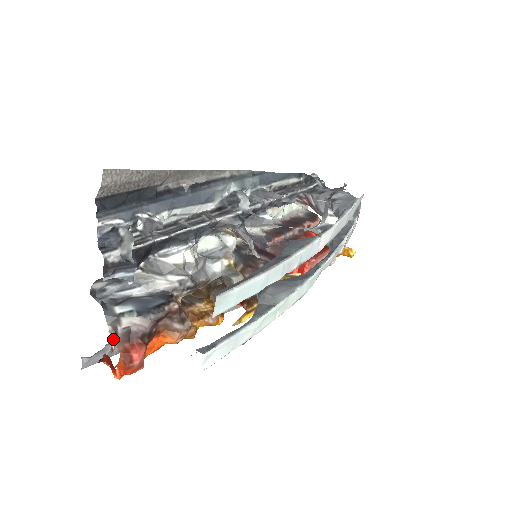
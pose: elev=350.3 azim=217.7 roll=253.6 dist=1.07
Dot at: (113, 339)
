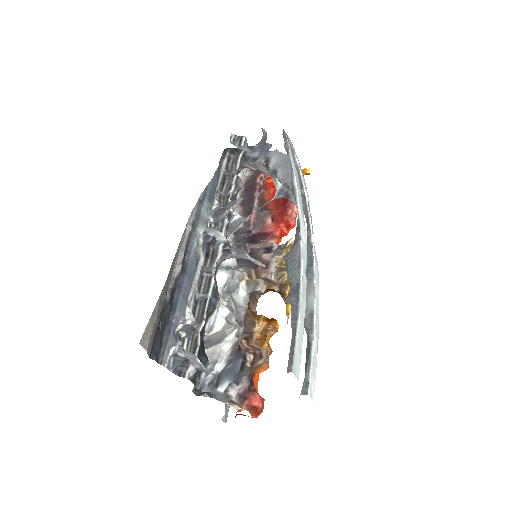
Dot at: (235, 407)
